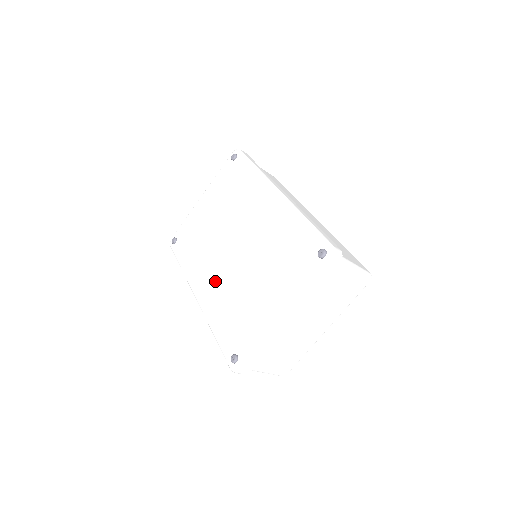
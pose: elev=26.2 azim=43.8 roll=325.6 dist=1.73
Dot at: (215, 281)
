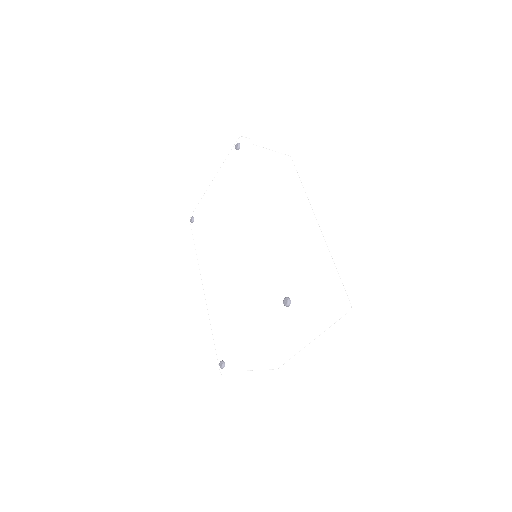
Dot at: (216, 281)
